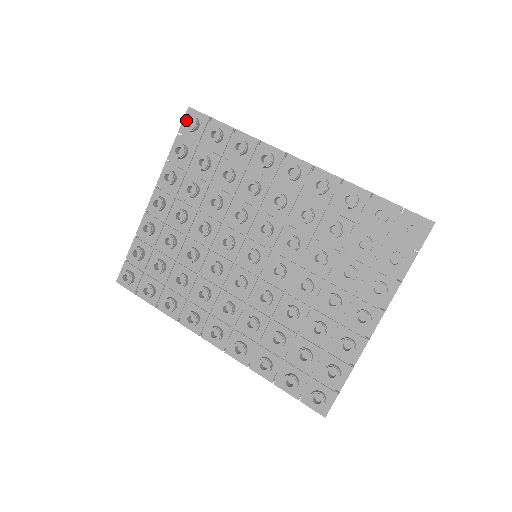
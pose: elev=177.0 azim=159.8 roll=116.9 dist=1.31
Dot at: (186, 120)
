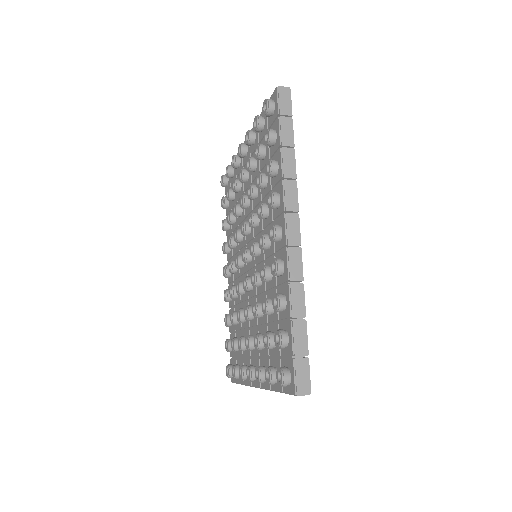
Dot at: (265, 101)
